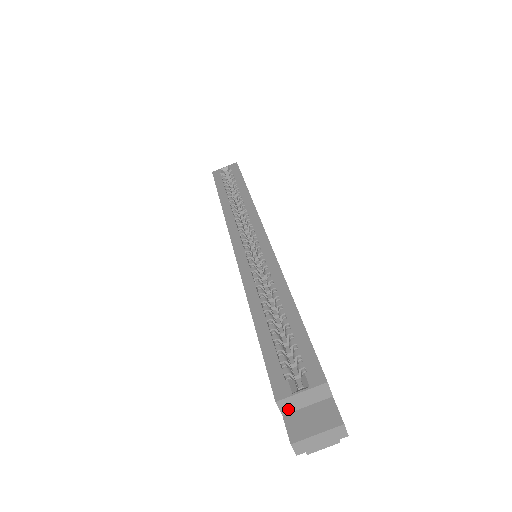
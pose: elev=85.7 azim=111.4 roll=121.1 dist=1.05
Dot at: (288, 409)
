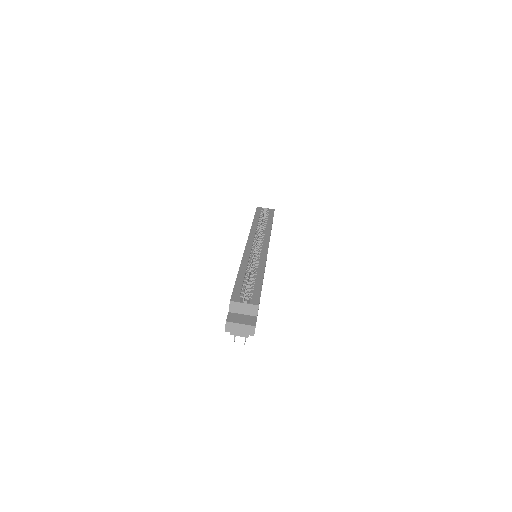
Dot at: (233, 310)
